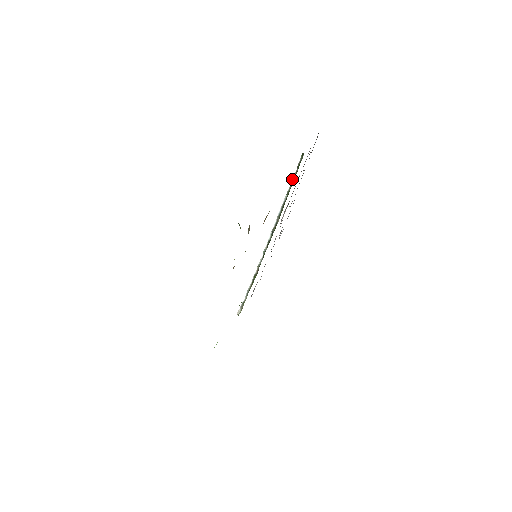
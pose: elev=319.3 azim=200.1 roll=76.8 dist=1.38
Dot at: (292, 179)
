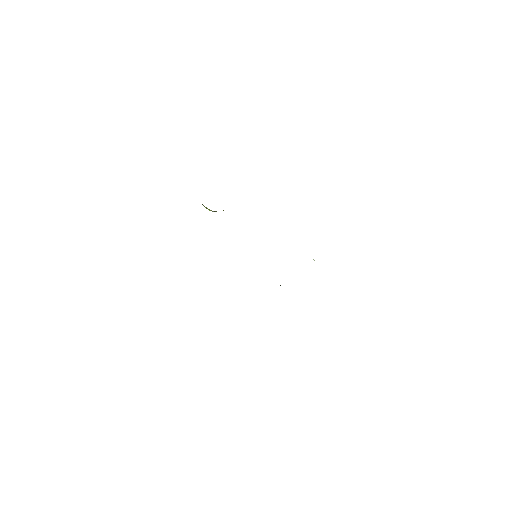
Dot at: occluded
